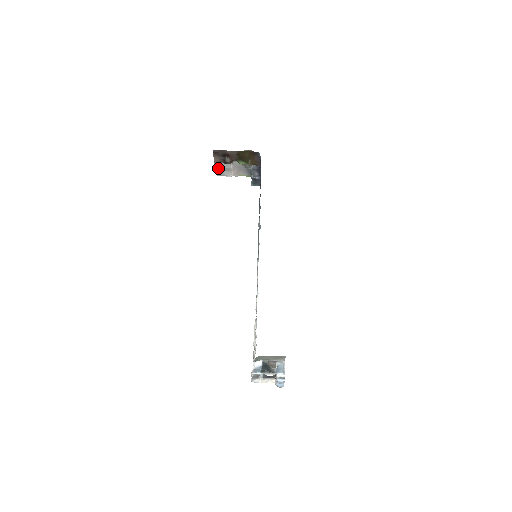
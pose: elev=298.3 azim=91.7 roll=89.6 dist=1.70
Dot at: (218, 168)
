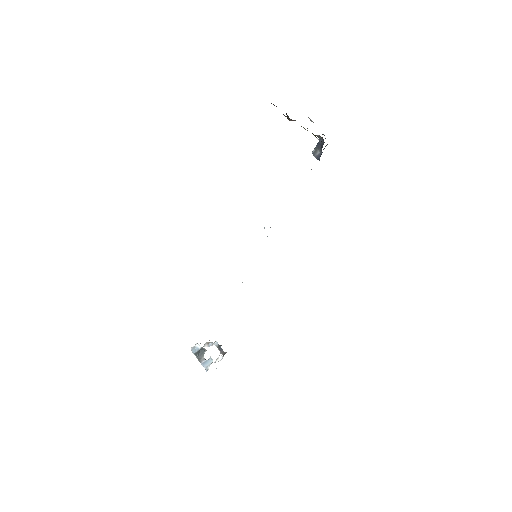
Dot at: occluded
